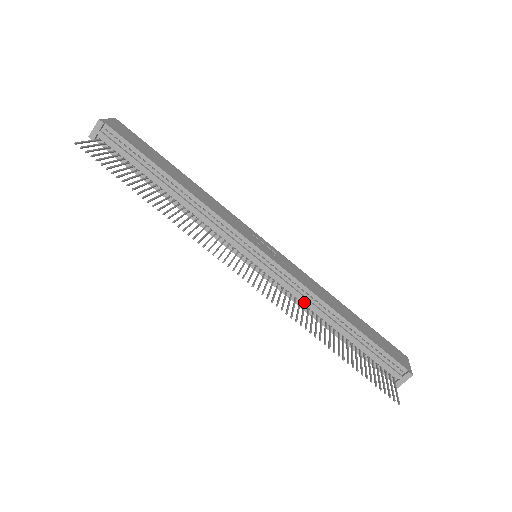
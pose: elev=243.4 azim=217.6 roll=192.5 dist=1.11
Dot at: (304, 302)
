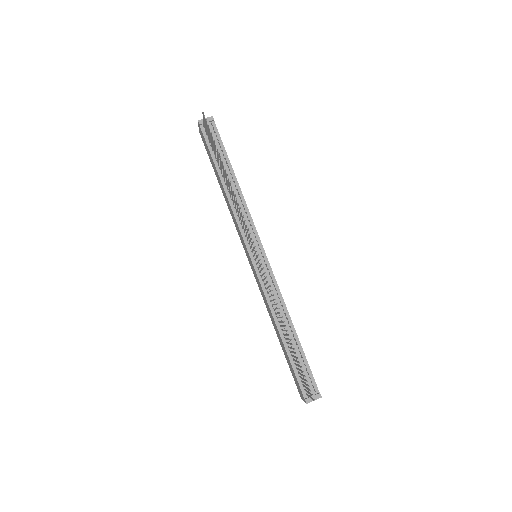
Dot at: (273, 303)
